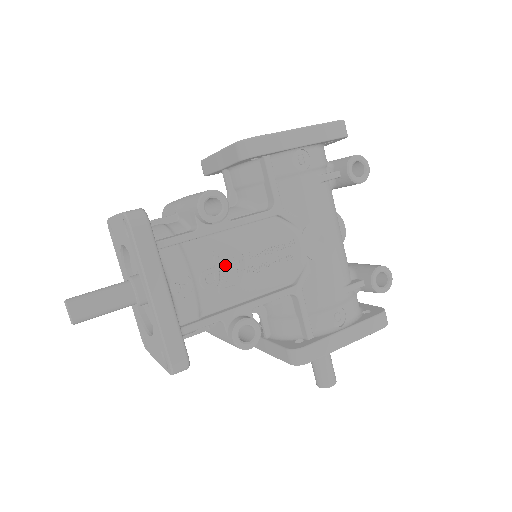
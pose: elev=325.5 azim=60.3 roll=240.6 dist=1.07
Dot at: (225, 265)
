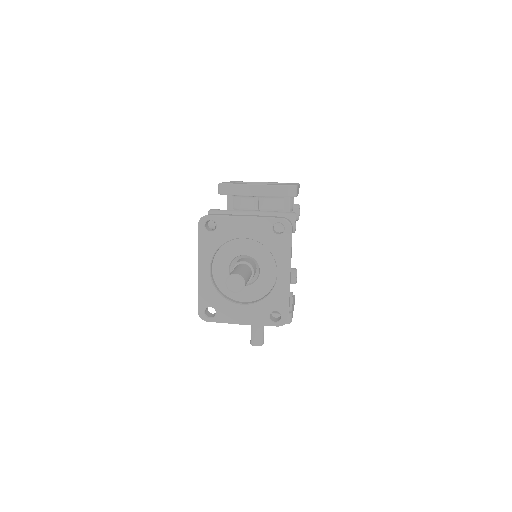
Dot at: occluded
